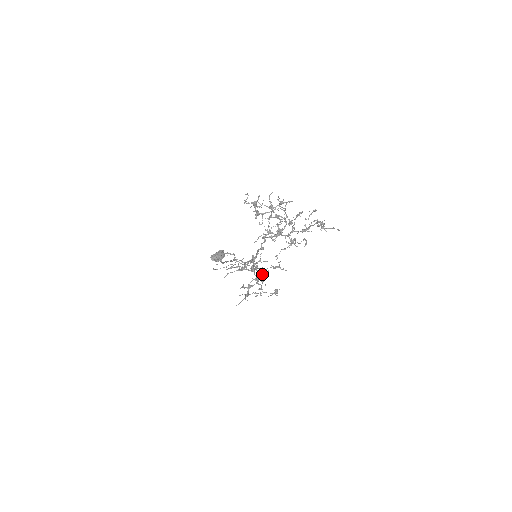
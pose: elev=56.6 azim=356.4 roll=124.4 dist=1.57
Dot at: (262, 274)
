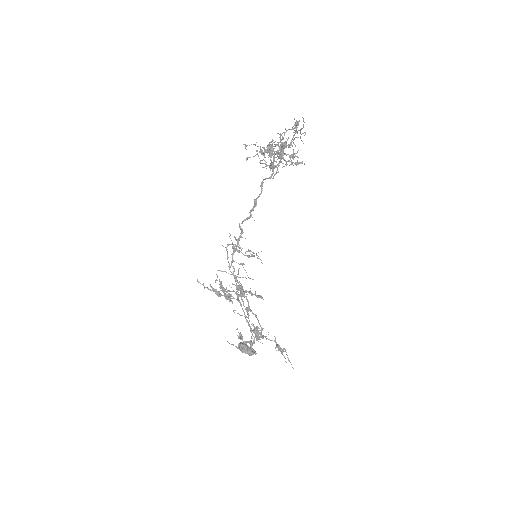
Dot at: (257, 332)
